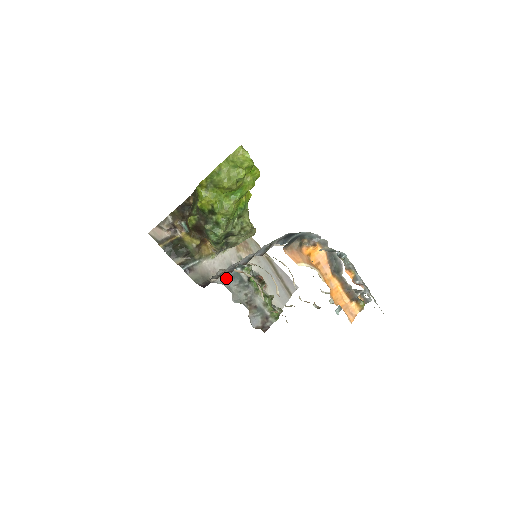
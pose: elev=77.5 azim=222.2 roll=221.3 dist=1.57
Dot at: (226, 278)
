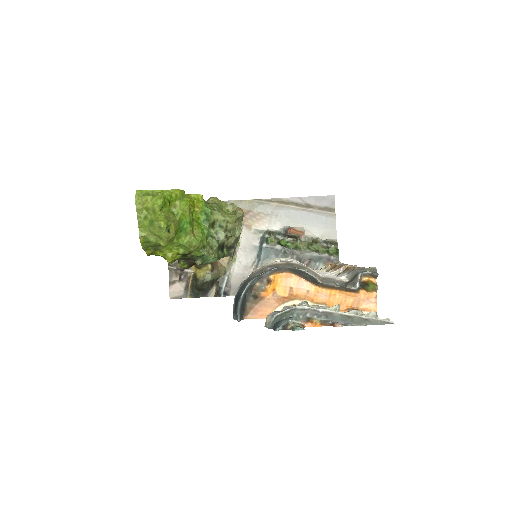
Dot at: occluded
